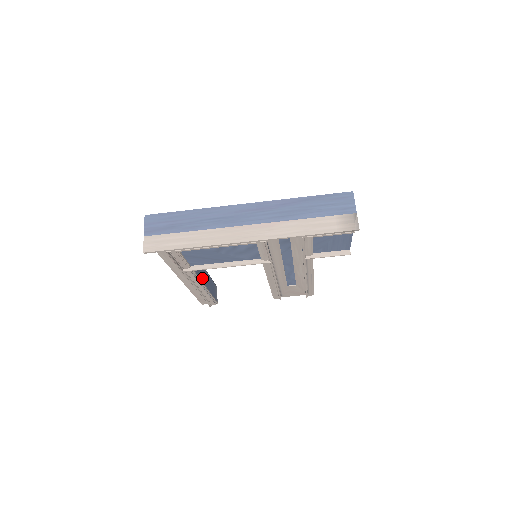
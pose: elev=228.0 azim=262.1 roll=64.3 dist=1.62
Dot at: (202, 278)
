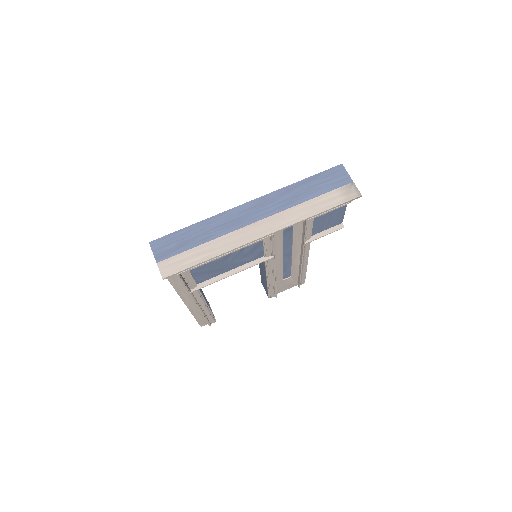
Dot at: occluded
